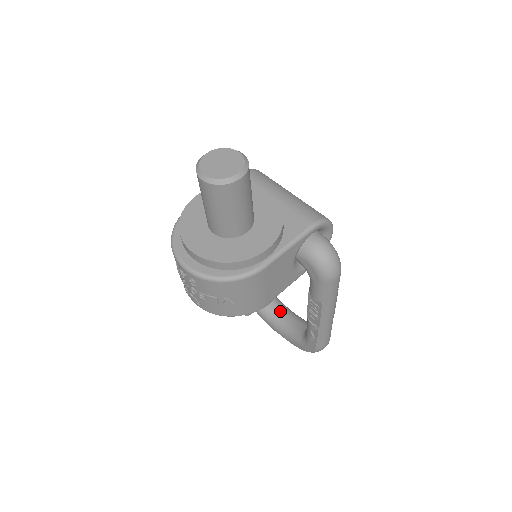
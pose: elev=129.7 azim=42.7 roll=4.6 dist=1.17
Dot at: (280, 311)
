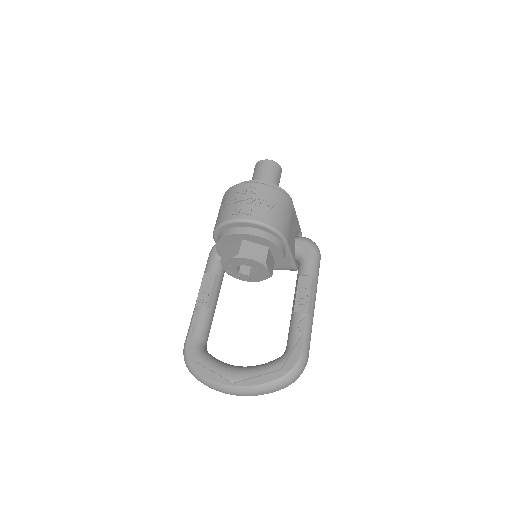
Dot at: occluded
